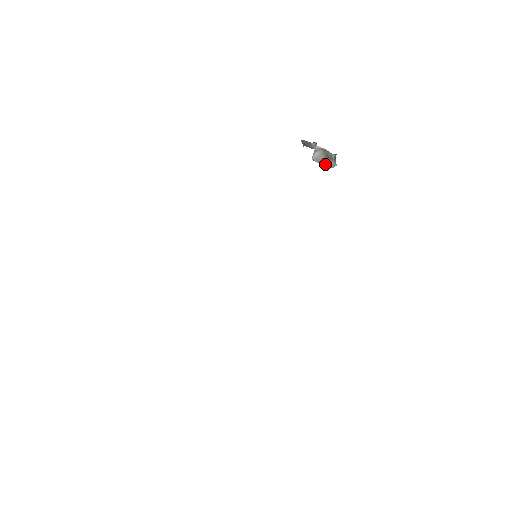
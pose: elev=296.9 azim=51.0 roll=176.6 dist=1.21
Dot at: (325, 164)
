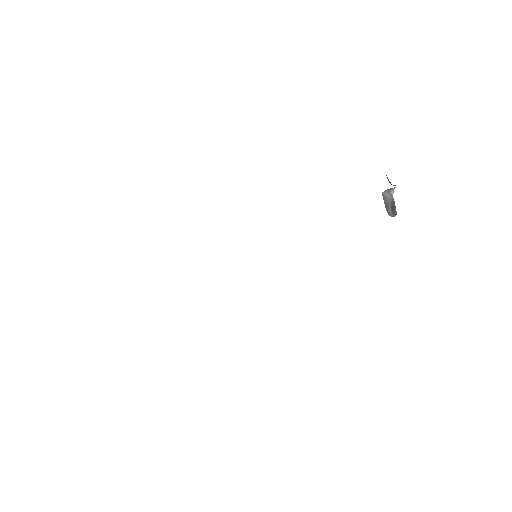
Dot at: (387, 208)
